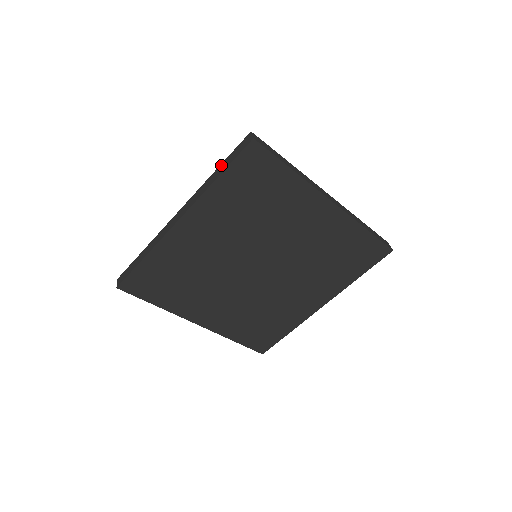
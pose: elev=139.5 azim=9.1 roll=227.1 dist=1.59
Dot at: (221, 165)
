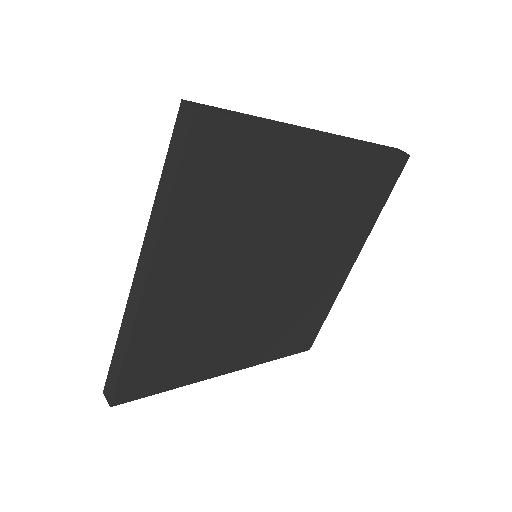
Dot at: (163, 174)
